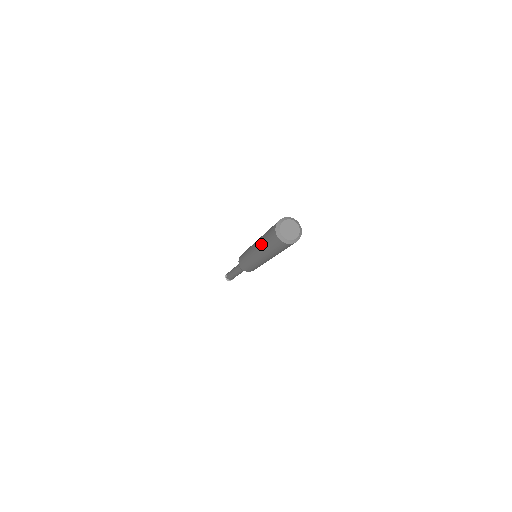
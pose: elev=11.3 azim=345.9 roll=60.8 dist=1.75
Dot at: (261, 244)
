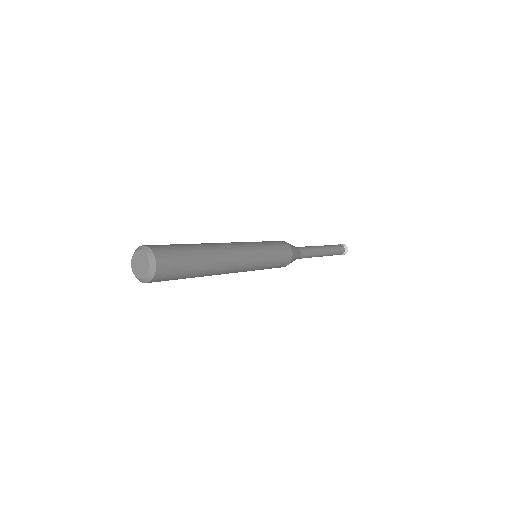
Dot at: occluded
